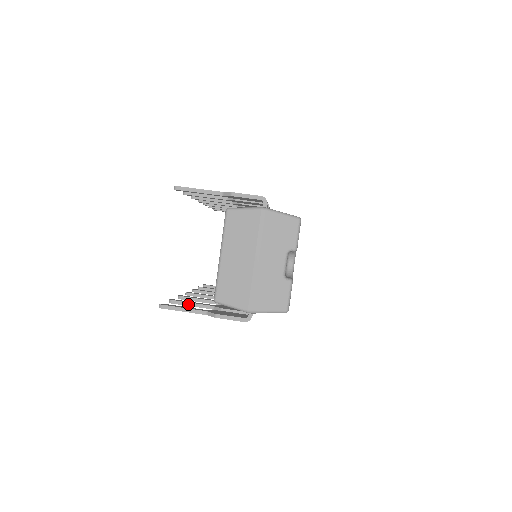
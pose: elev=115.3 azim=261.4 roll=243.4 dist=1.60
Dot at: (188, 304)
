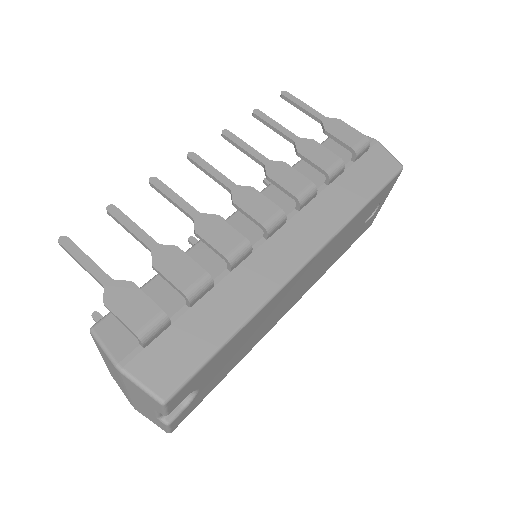
Dot at: occluded
